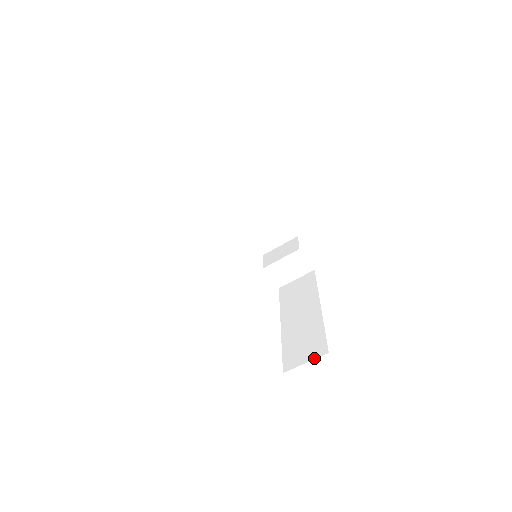
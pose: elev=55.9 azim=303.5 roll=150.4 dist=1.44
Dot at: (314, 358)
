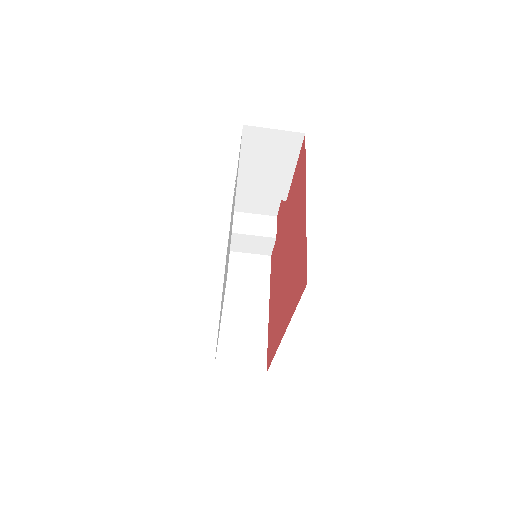
Dot at: (251, 371)
